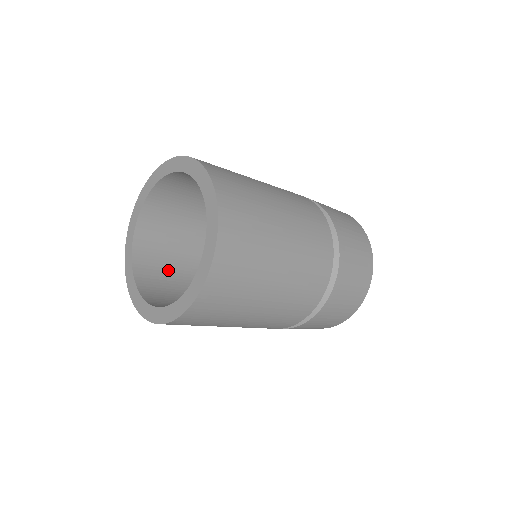
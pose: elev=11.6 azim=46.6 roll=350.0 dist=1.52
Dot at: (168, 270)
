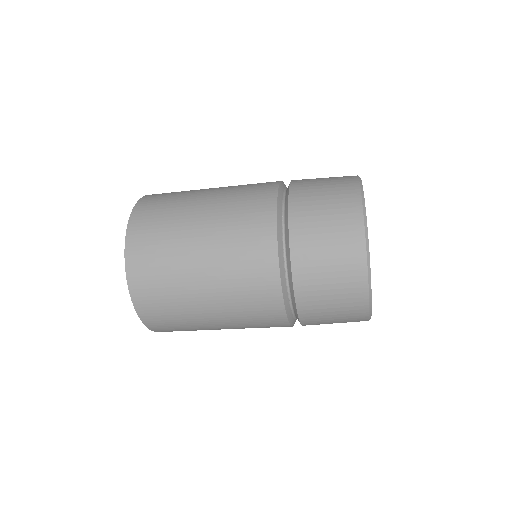
Dot at: occluded
